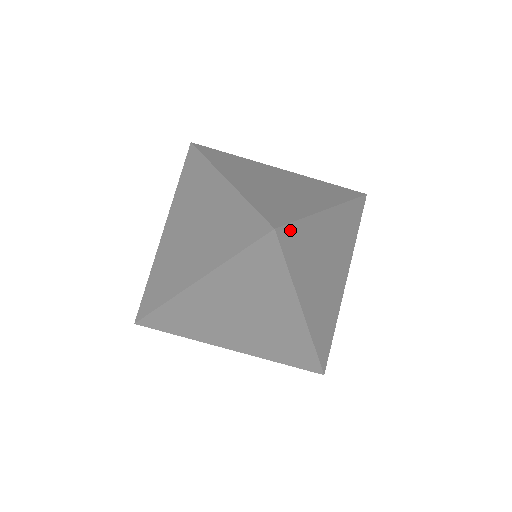
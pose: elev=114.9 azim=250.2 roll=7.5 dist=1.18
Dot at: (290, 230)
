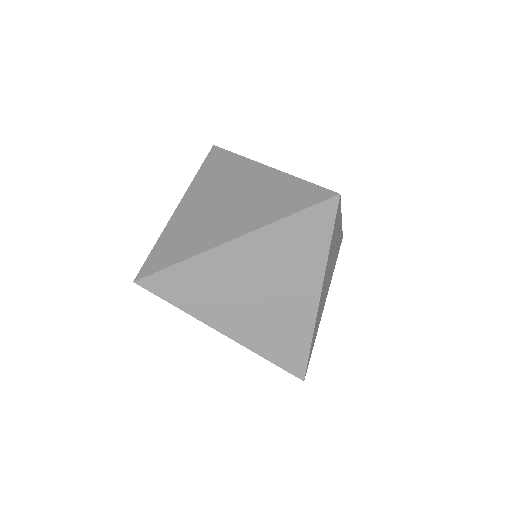
Dot at: (339, 208)
